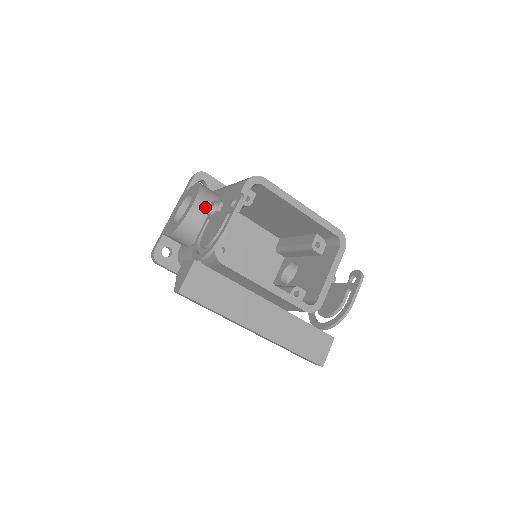
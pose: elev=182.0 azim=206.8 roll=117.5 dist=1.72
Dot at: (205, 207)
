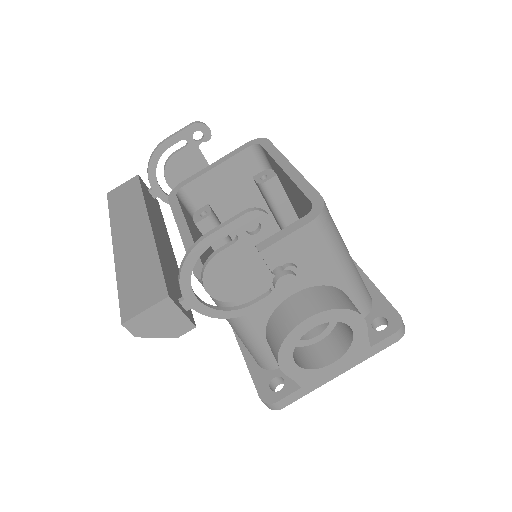
Dot at: occluded
